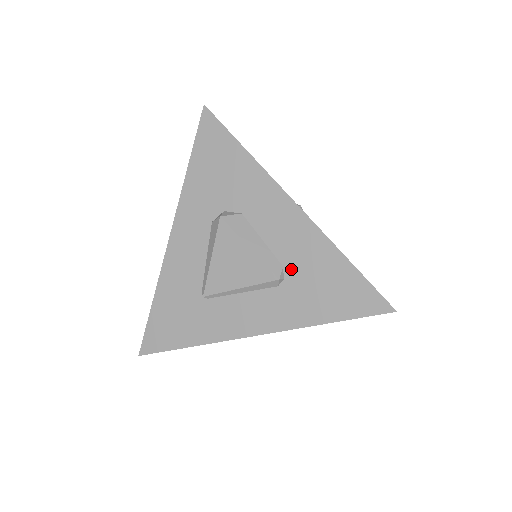
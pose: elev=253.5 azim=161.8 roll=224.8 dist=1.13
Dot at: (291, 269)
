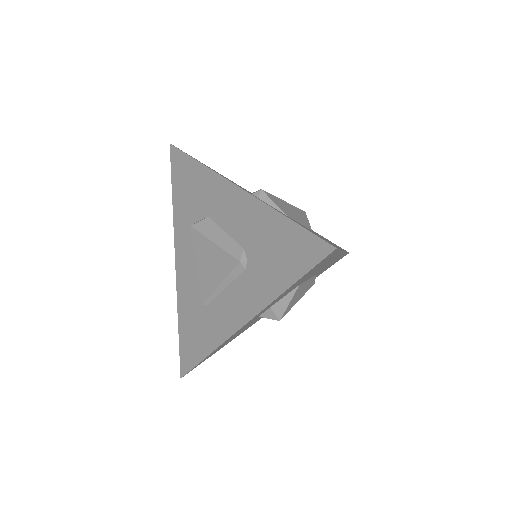
Dot at: (249, 248)
